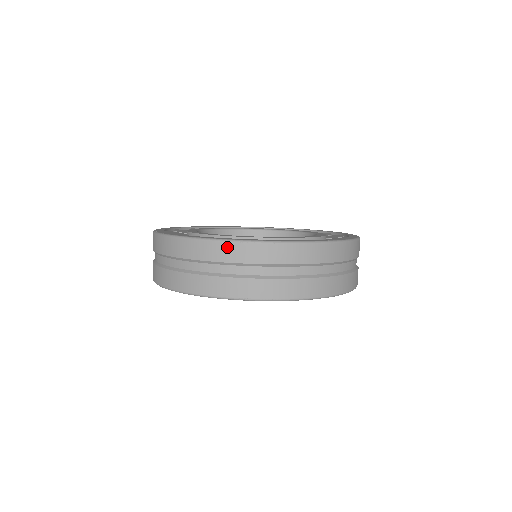
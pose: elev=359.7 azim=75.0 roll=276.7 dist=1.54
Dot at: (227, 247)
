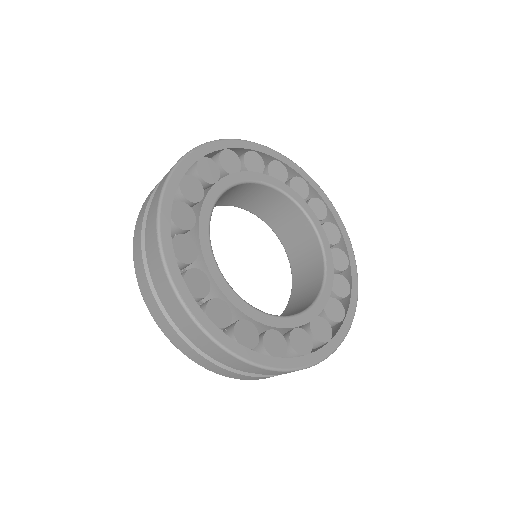
Dot at: (275, 372)
